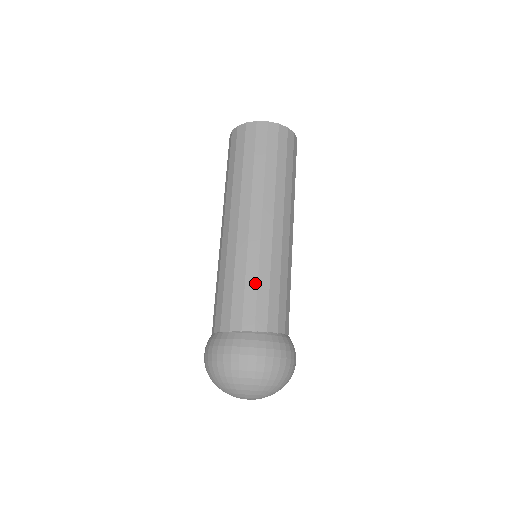
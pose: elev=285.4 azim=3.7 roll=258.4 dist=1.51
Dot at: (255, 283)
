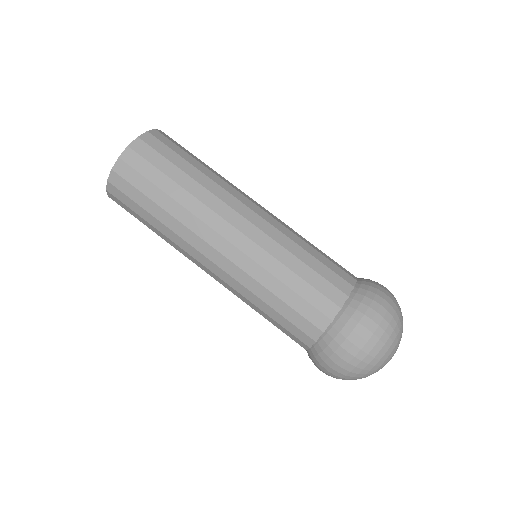
Dot at: (276, 300)
